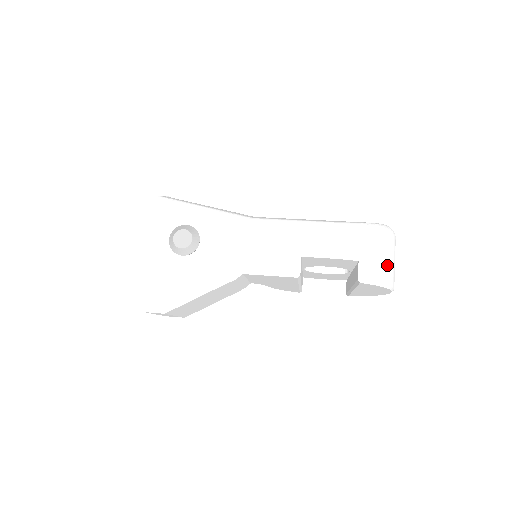
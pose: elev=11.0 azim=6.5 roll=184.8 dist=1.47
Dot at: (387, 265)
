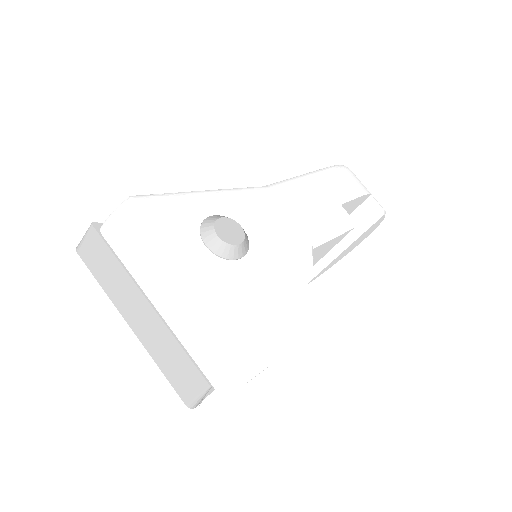
Dot at: occluded
